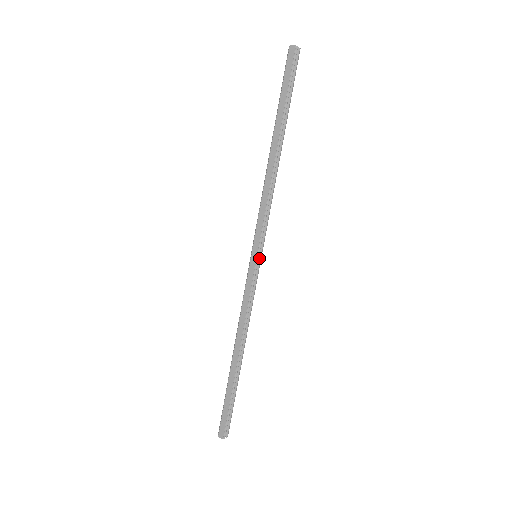
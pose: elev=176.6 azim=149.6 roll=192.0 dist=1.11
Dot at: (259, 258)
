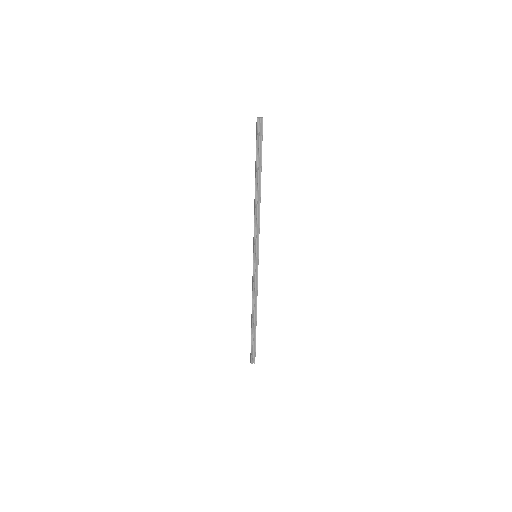
Dot at: (257, 258)
